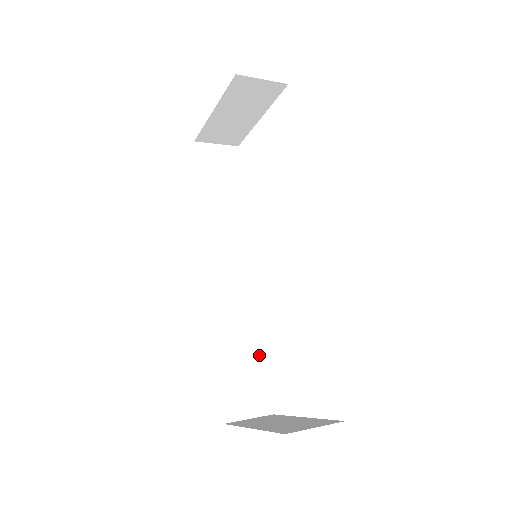
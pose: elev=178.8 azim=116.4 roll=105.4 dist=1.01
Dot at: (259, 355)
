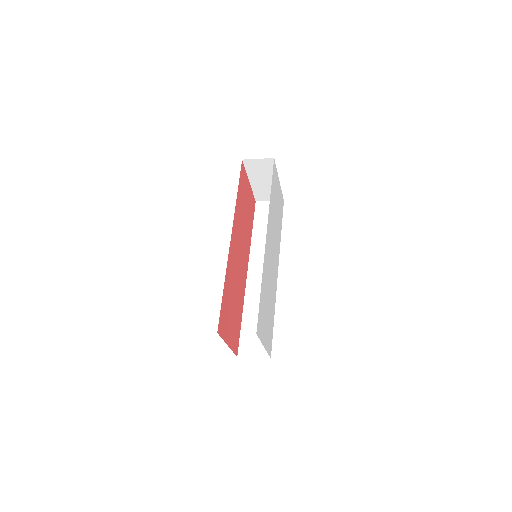
Dot at: occluded
